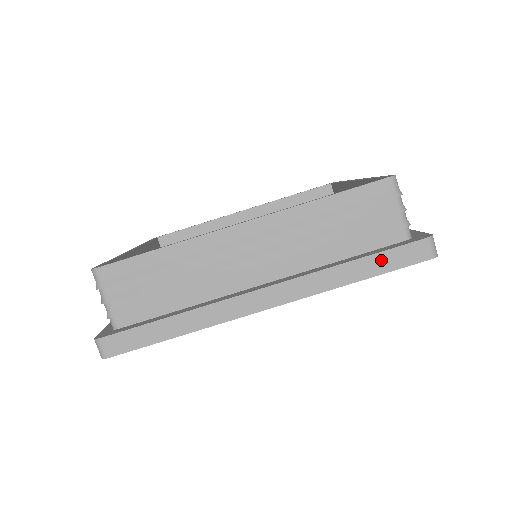
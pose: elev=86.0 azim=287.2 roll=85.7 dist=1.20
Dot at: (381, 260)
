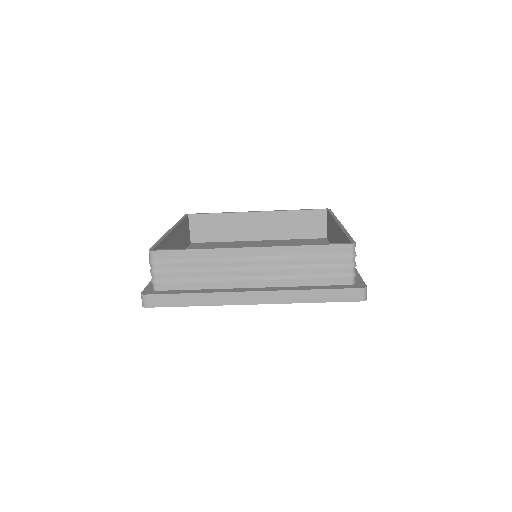
Dot at: (330, 294)
